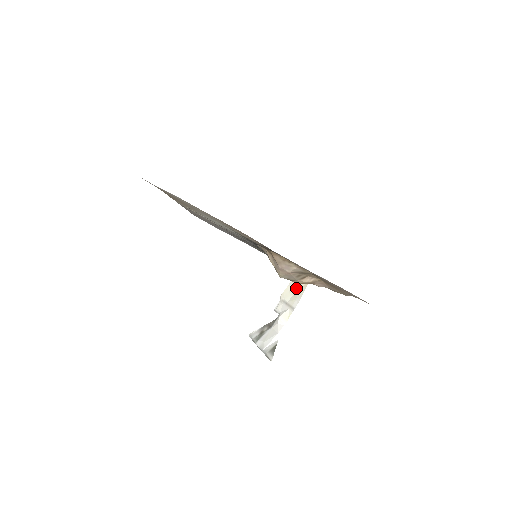
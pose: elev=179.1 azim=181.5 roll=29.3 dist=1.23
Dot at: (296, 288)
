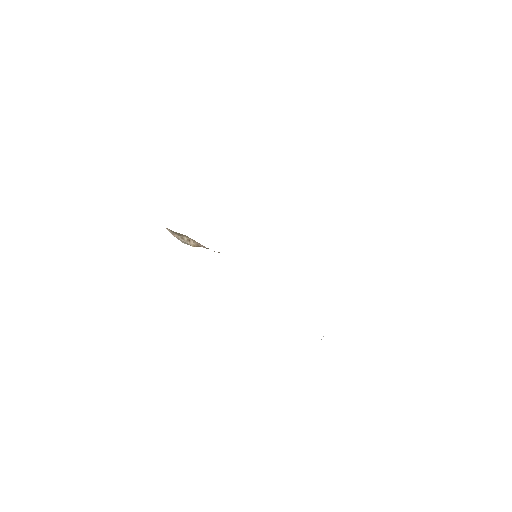
Dot at: occluded
